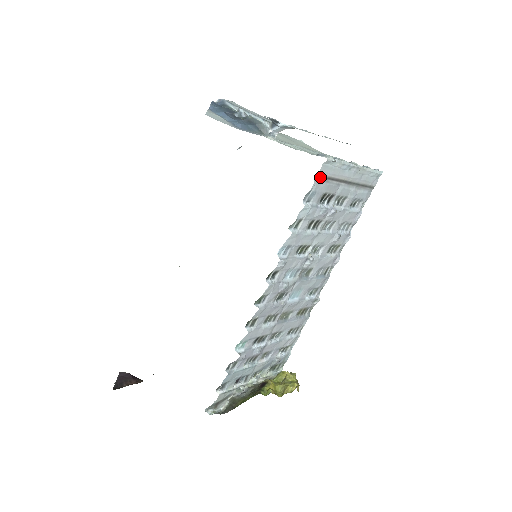
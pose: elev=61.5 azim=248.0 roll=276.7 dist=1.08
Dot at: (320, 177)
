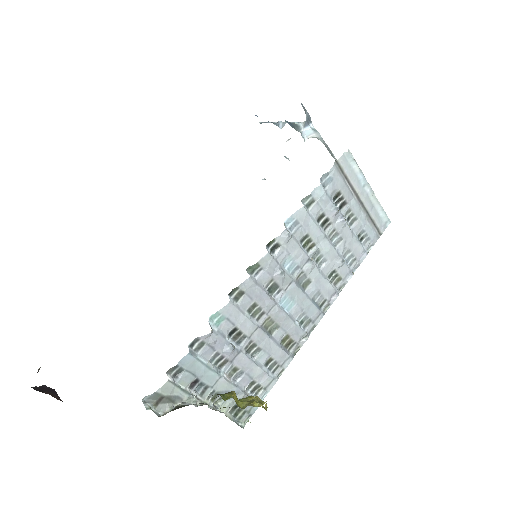
Dot at: (339, 167)
